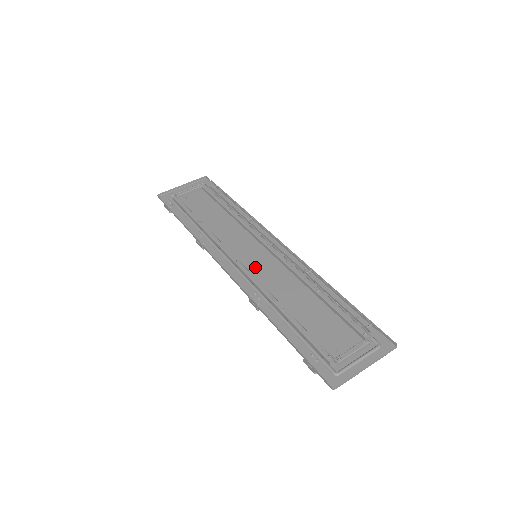
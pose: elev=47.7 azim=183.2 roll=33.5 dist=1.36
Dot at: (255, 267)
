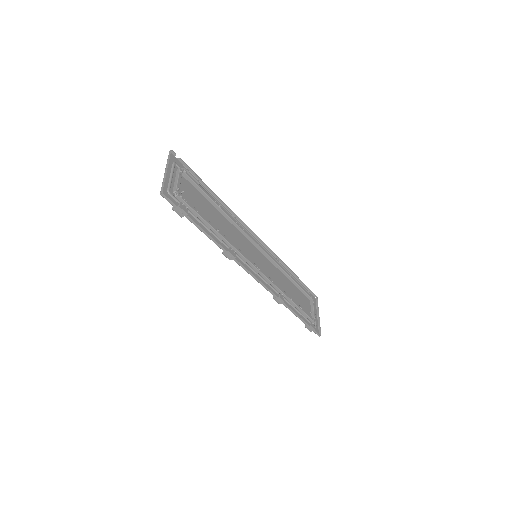
Dot at: (262, 267)
